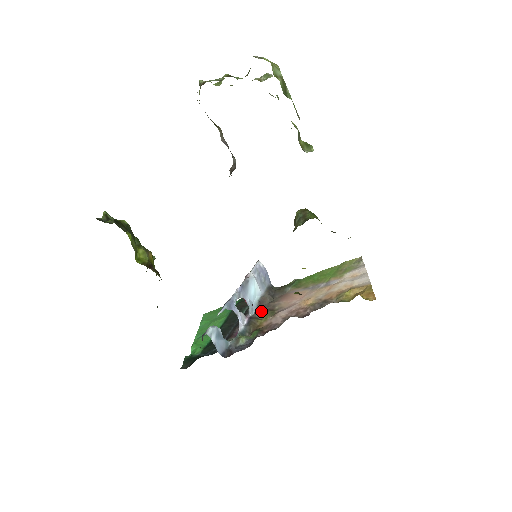
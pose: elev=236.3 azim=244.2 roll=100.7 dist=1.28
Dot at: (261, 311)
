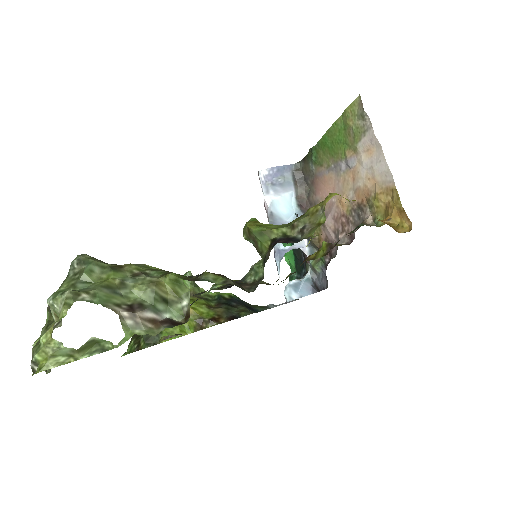
Dot at: occluded
